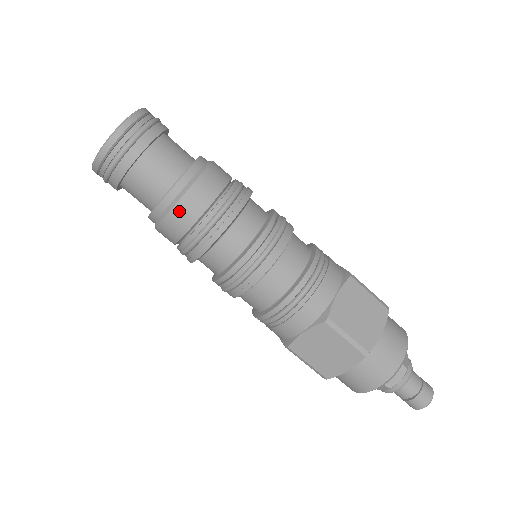
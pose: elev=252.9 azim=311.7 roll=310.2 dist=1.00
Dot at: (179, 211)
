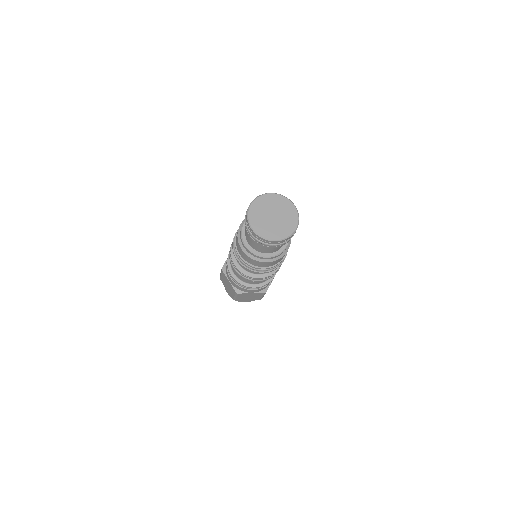
Dot at: (246, 256)
